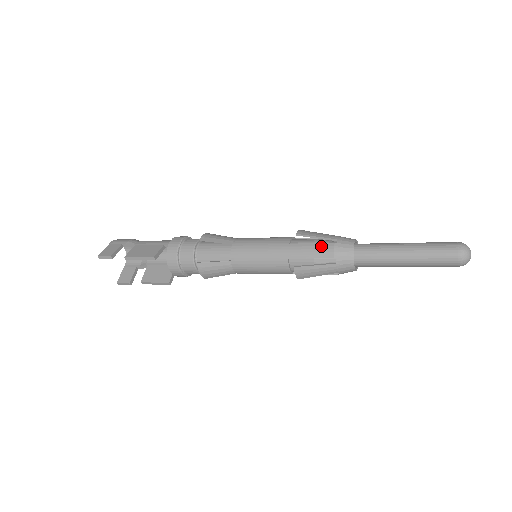
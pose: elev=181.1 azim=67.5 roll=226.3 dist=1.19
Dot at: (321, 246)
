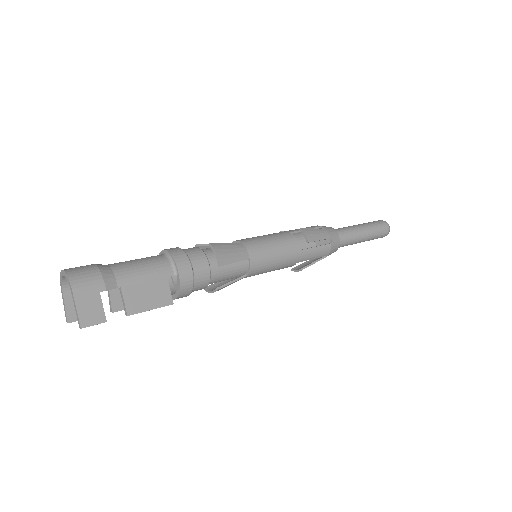
Dot at: (323, 249)
